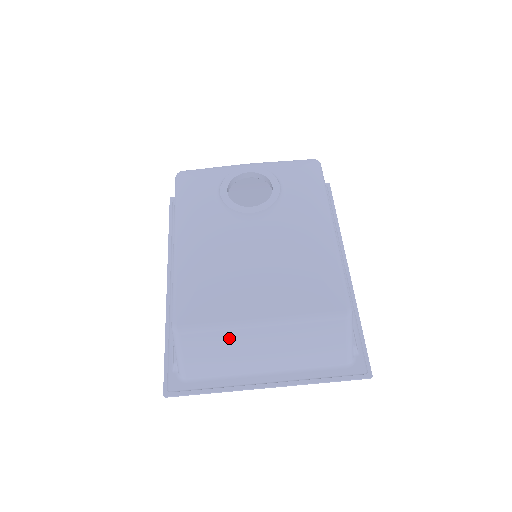
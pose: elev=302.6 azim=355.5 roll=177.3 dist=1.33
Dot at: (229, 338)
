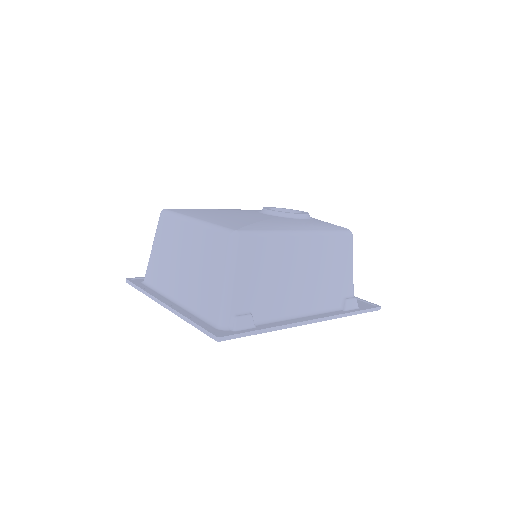
Dot at: (176, 231)
